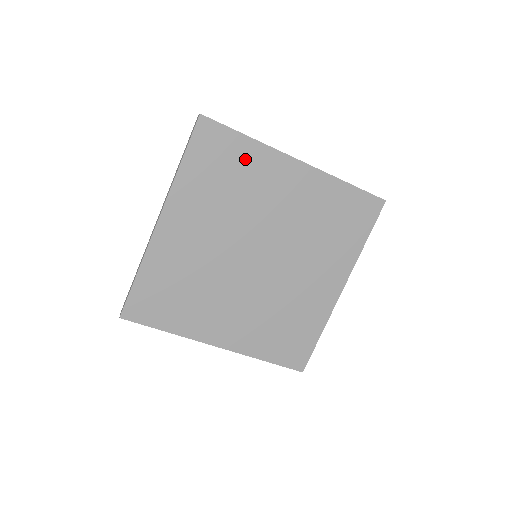
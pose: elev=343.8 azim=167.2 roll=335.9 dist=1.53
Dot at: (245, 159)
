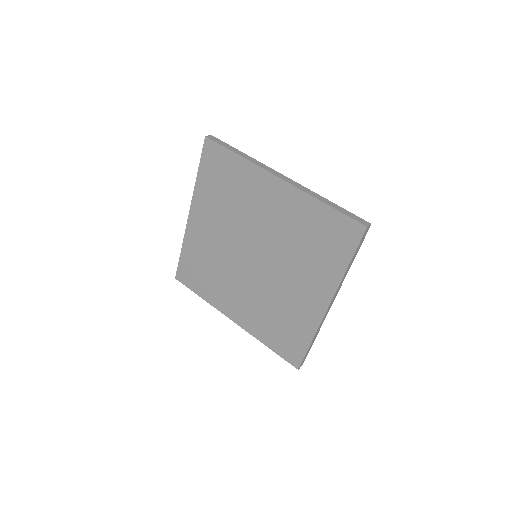
Dot at: (238, 174)
